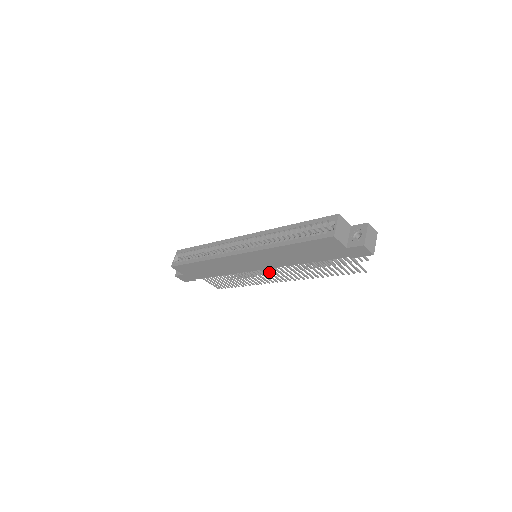
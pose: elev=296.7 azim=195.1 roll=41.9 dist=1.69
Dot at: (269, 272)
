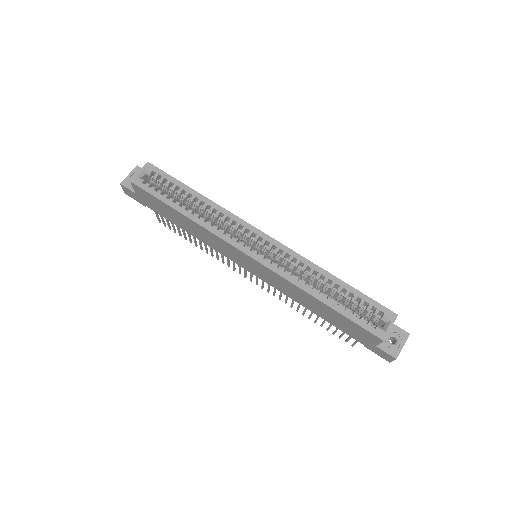
Dot at: occluded
